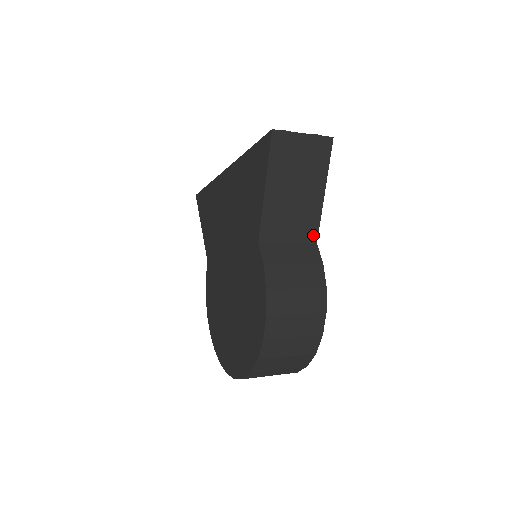
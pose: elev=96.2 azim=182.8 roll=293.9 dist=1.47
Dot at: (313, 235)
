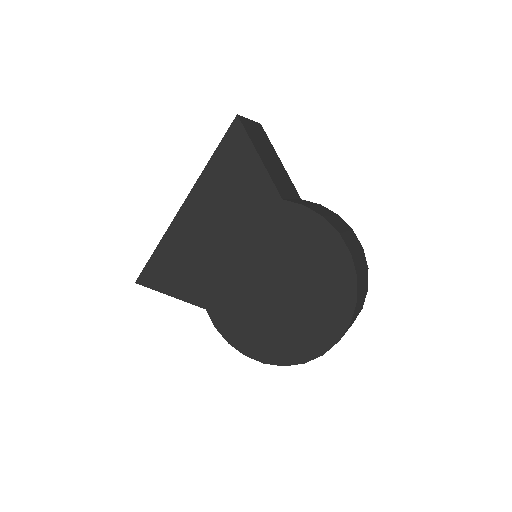
Dot at: (296, 193)
